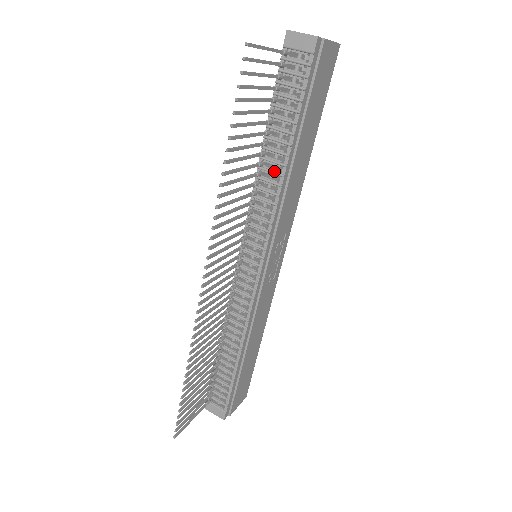
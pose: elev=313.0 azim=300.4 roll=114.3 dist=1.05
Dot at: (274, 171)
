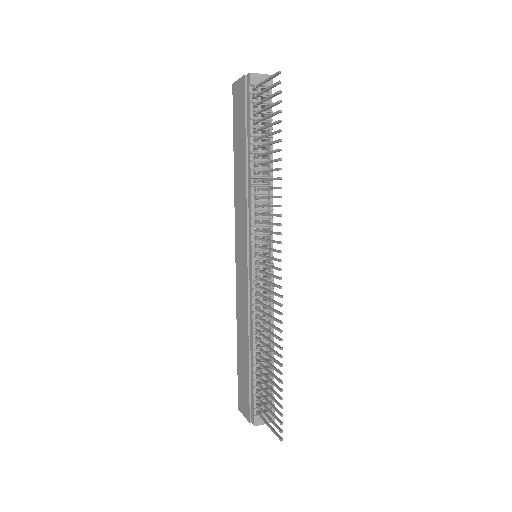
Dot at: (265, 176)
